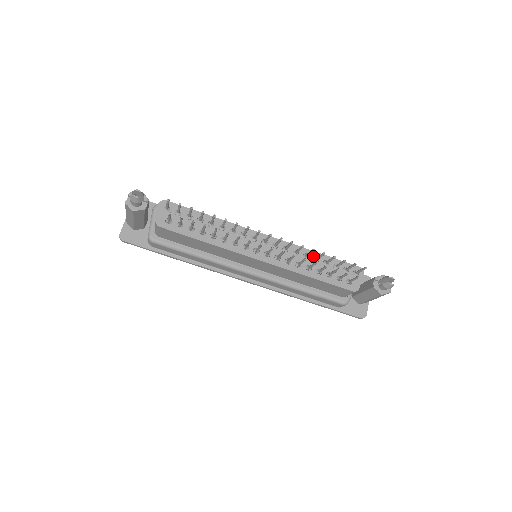
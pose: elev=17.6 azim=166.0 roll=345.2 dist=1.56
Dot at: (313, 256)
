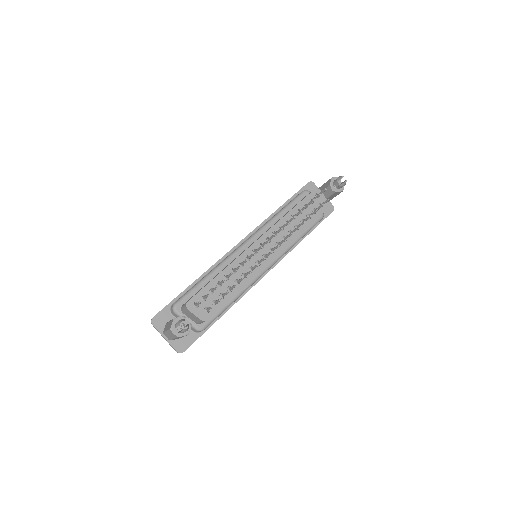
Dot at: (290, 217)
